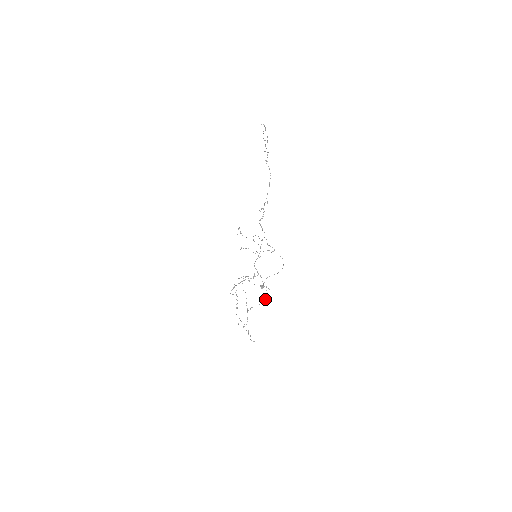
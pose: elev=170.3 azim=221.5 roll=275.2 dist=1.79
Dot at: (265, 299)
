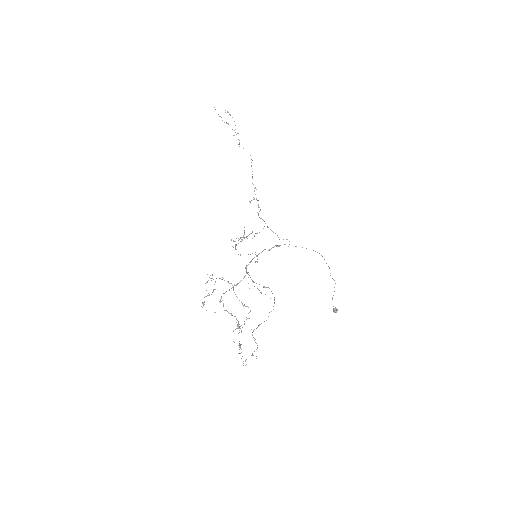
Dot at: occluded
